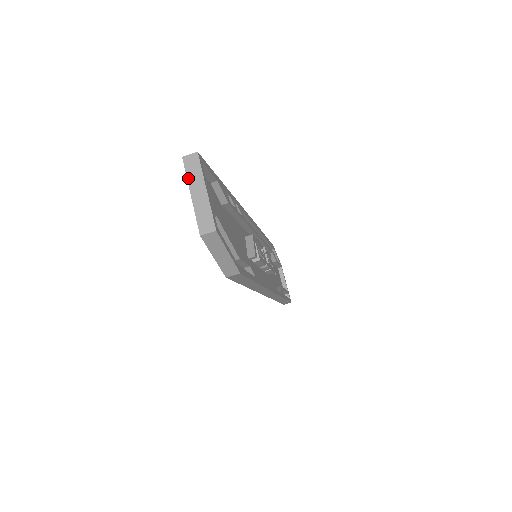
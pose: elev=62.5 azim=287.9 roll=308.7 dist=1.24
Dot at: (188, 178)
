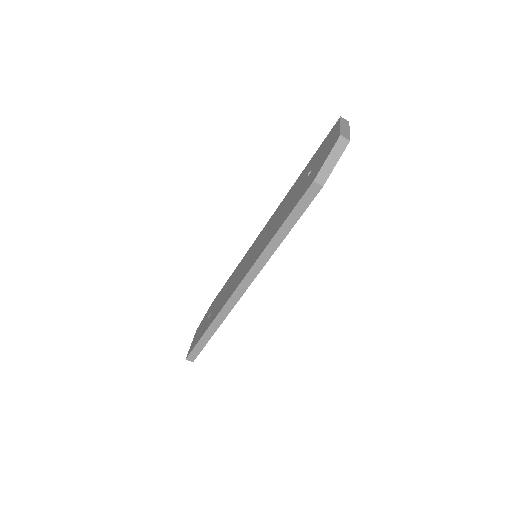
Dot at: (341, 121)
